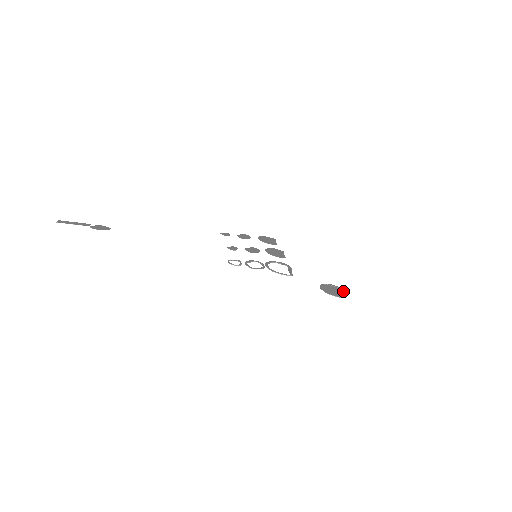
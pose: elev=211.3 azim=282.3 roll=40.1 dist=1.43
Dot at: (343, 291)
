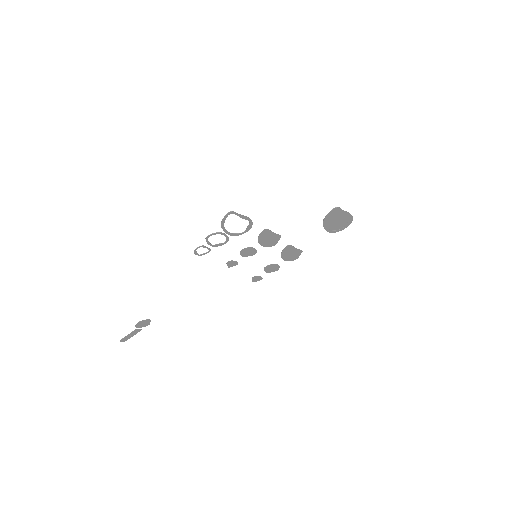
Dot at: (348, 212)
